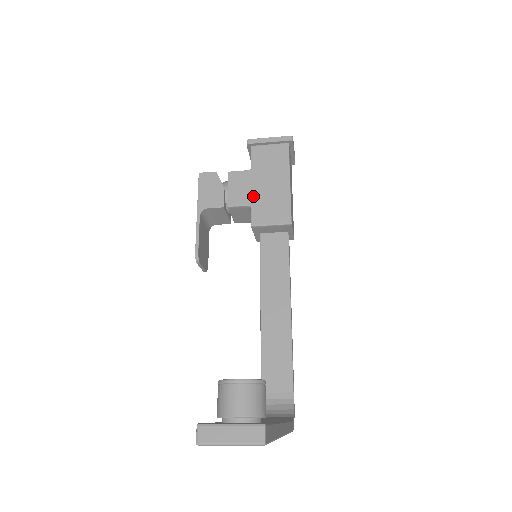
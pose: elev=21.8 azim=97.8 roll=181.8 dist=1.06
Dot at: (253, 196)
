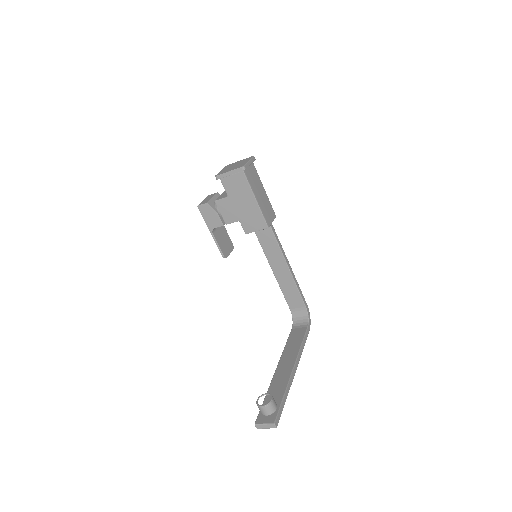
Dot at: (238, 215)
